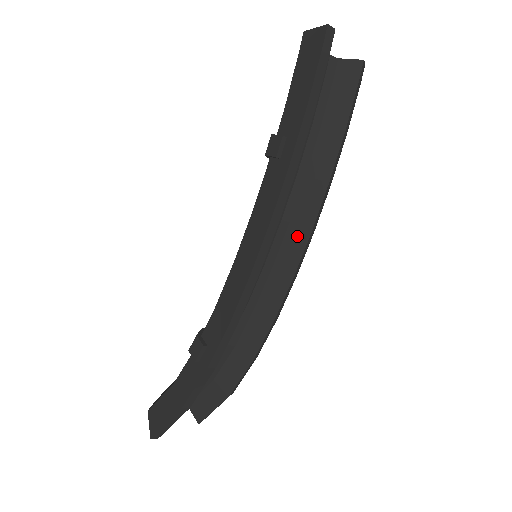
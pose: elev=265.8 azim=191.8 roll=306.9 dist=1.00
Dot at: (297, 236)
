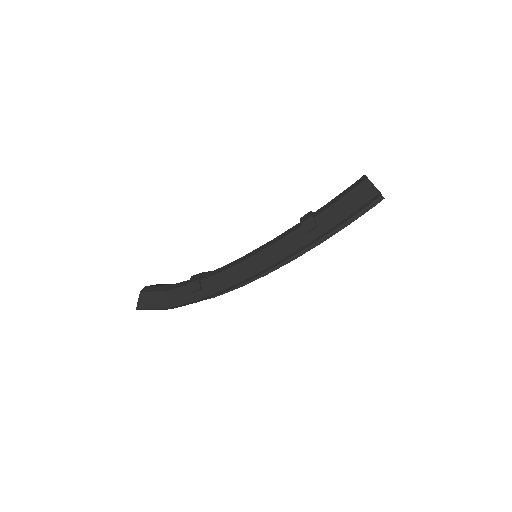
Dot at: occluded
